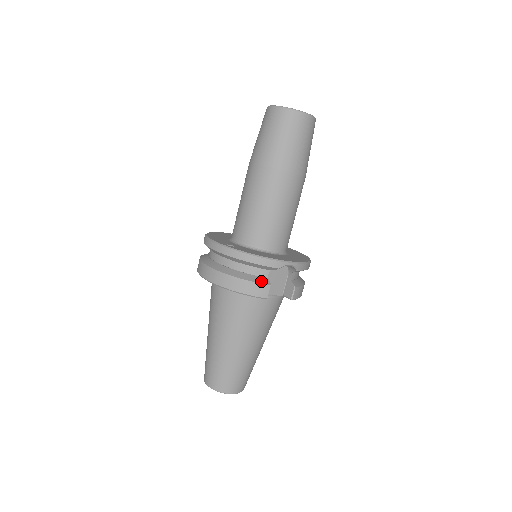
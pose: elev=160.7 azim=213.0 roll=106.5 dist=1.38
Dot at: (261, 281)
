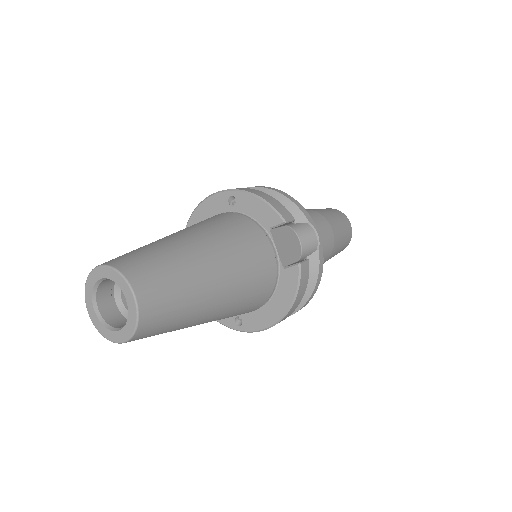
Dot at: occluded
